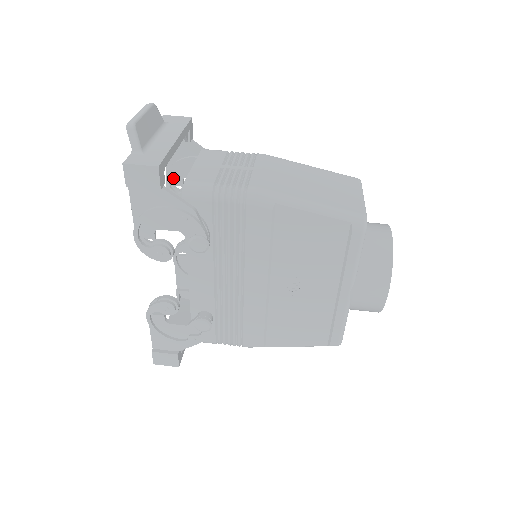
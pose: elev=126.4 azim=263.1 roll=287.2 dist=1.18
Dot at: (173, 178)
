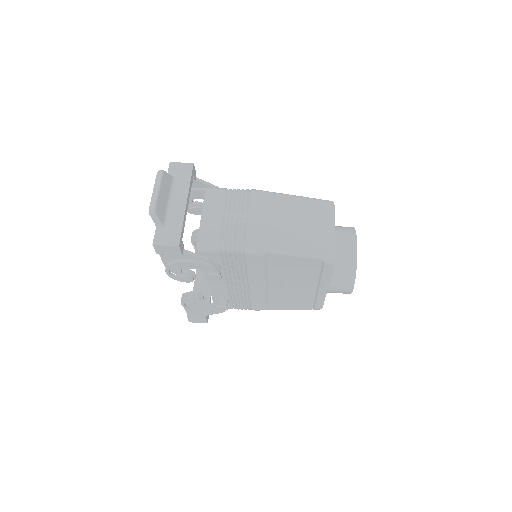
Dot at: occluded
